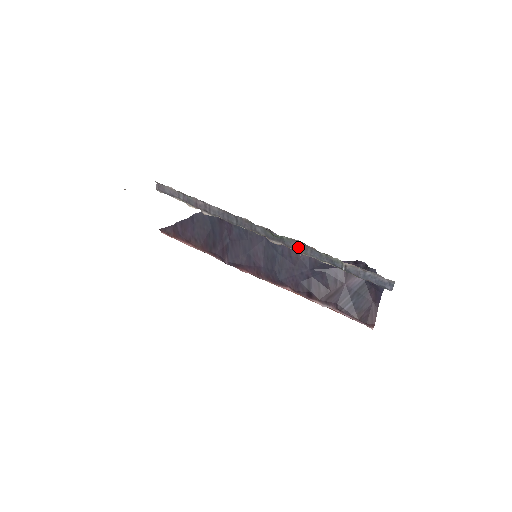
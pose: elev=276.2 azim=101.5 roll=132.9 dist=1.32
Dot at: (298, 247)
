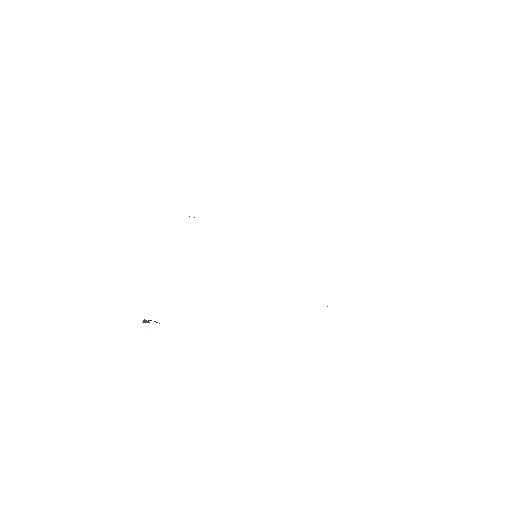
Dot at: occluded
